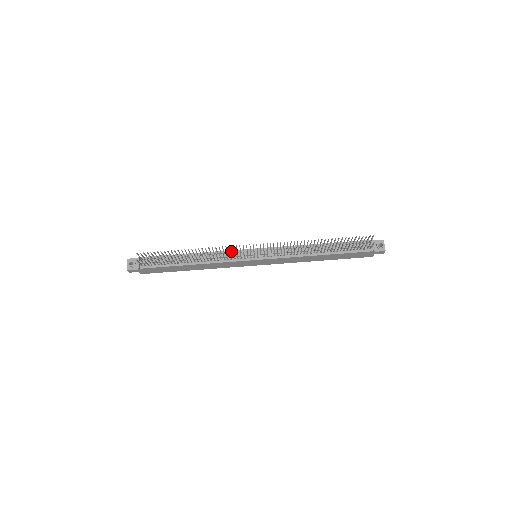
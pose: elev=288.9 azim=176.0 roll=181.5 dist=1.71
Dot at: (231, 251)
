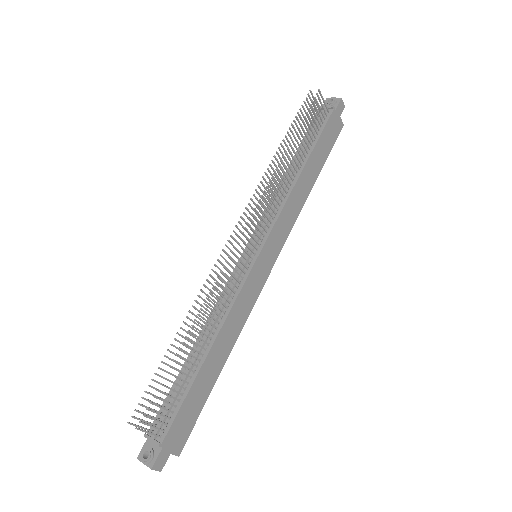
Dot at: (227, 284)
